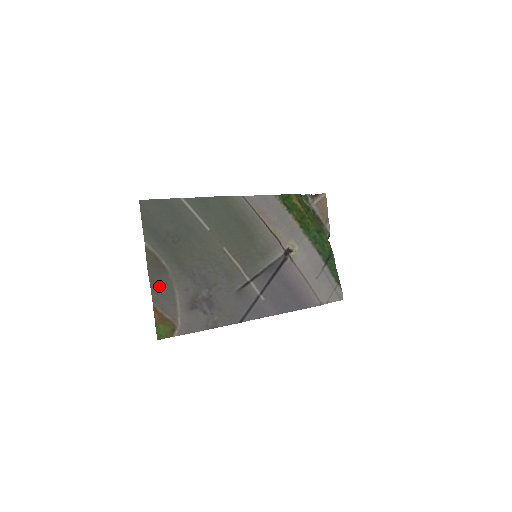
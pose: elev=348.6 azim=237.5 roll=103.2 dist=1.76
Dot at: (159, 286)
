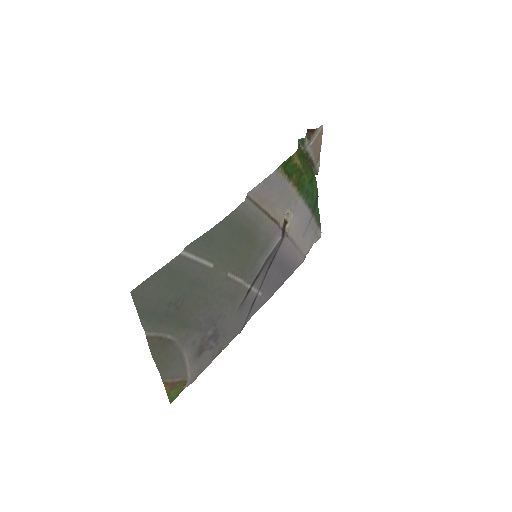
Dot at: (167, 362)
